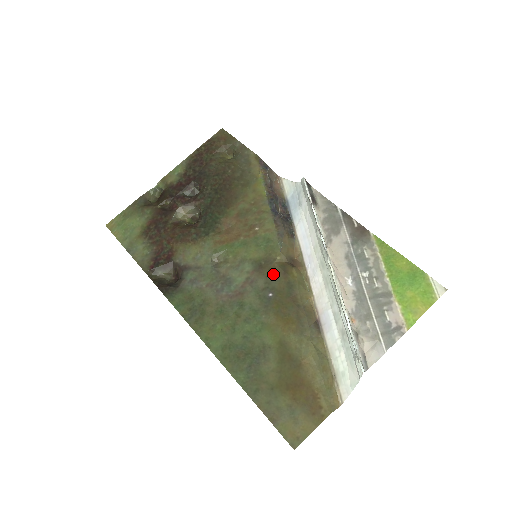
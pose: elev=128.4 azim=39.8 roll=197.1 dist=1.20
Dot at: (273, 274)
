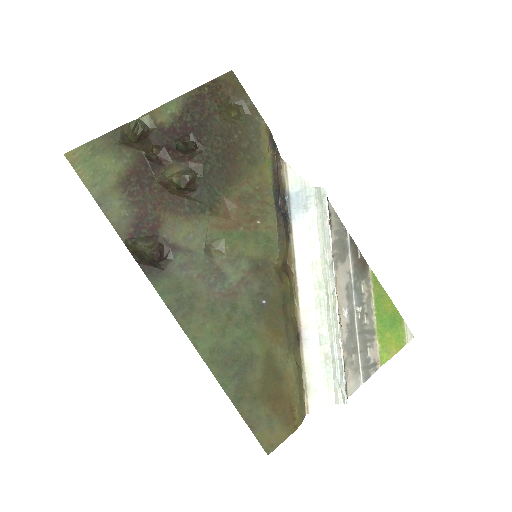
Dot at: (269, 280)
